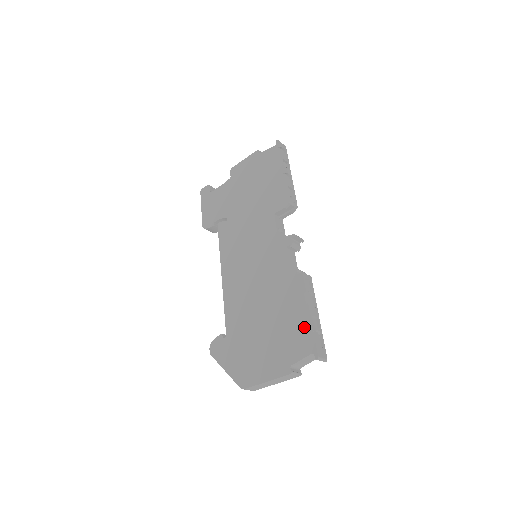
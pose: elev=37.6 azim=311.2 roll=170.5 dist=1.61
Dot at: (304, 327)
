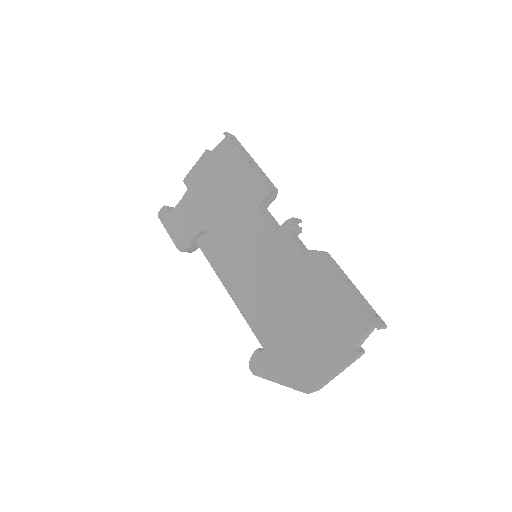
Dot at: (350, 304)
